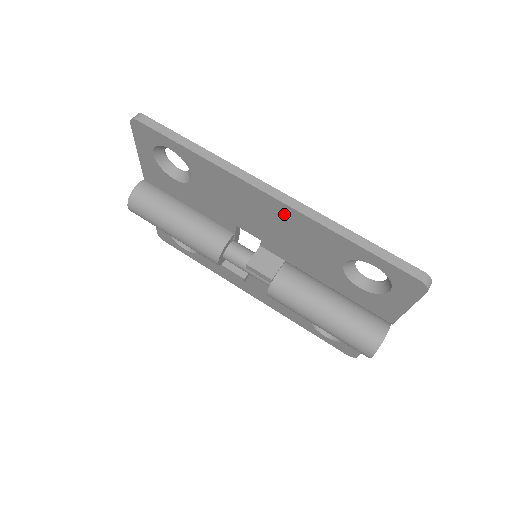
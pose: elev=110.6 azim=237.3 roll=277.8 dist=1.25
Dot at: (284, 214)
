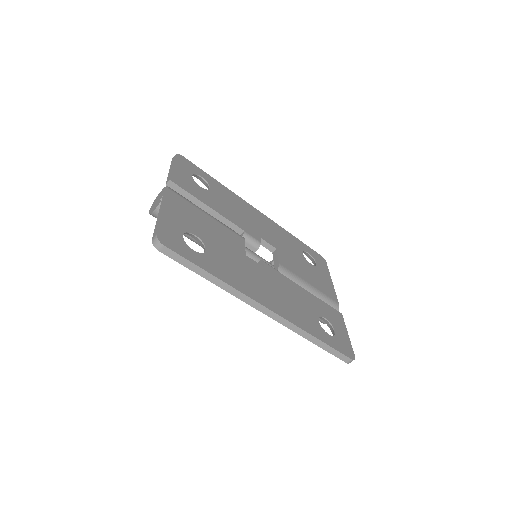
Dot at: occluded
